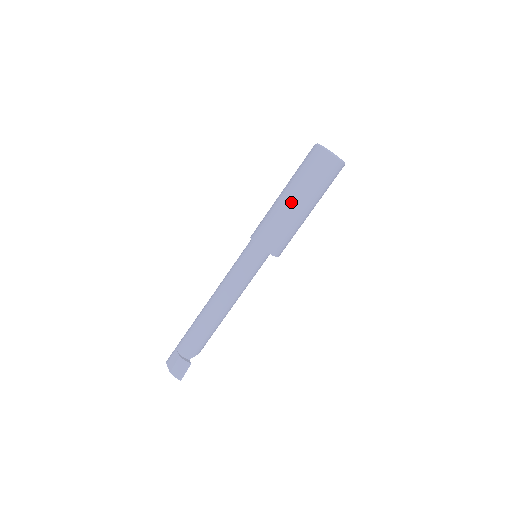
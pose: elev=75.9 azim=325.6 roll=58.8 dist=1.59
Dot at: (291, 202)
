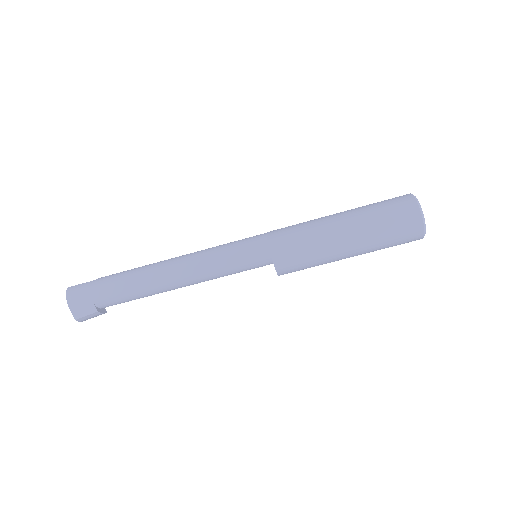
Dot at: (346, 256)
